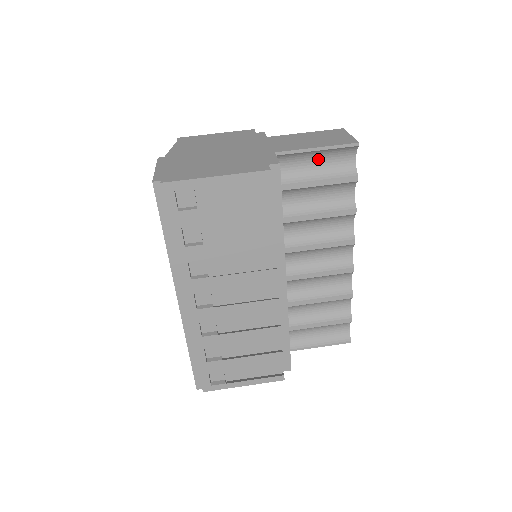
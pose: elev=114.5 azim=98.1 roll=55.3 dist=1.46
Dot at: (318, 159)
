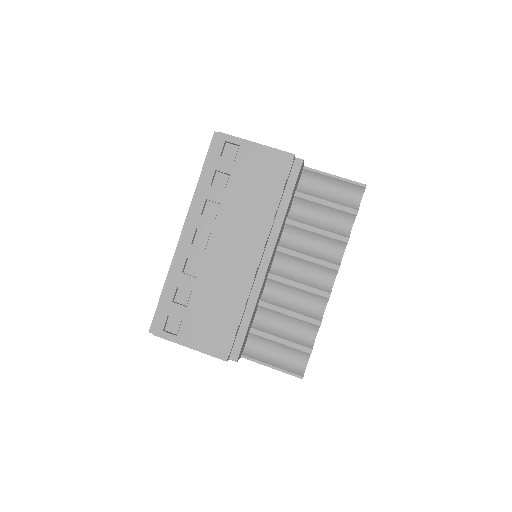
Dot at: (333, 188)
